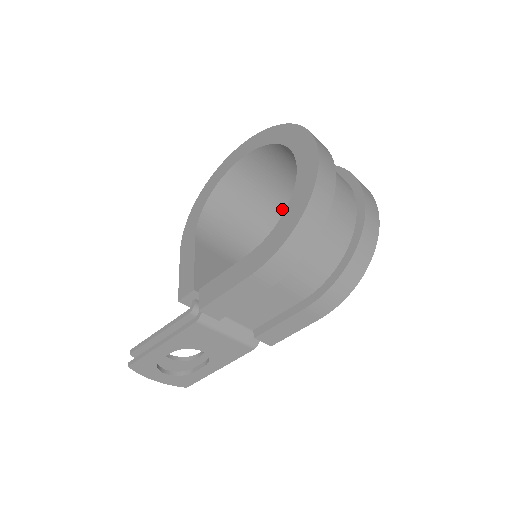
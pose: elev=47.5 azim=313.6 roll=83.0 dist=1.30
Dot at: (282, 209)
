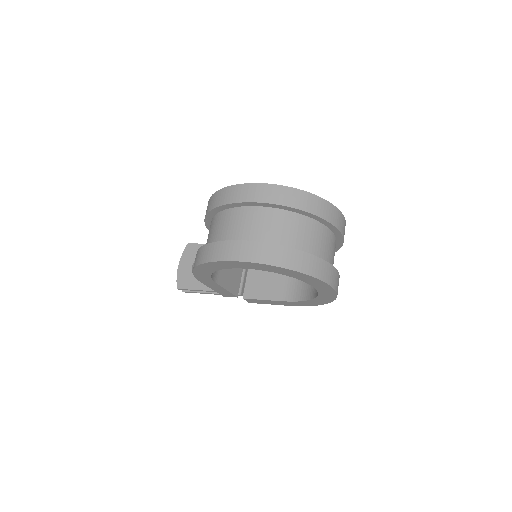
Dot at: occluded
